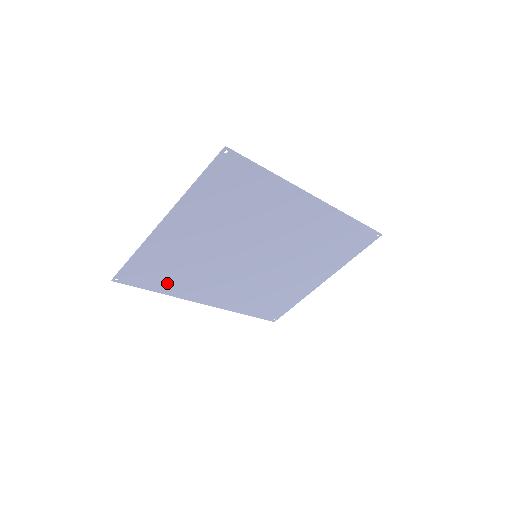
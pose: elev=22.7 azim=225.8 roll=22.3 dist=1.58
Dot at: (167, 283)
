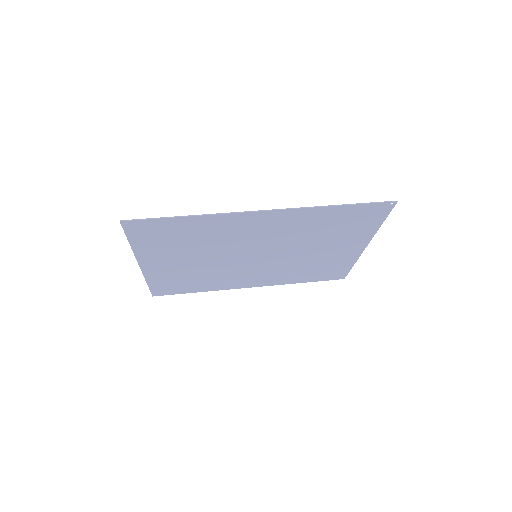
Dot at: (198, 287)
